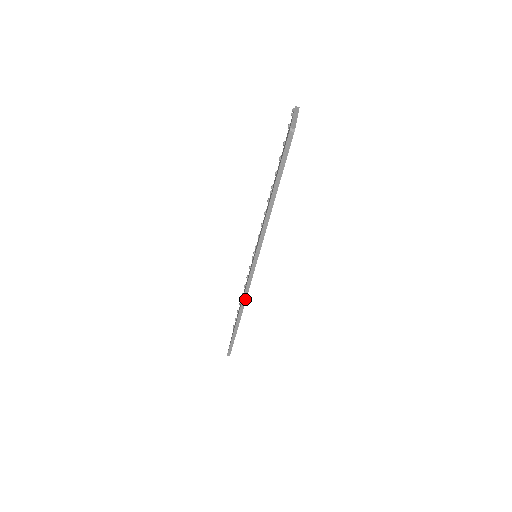
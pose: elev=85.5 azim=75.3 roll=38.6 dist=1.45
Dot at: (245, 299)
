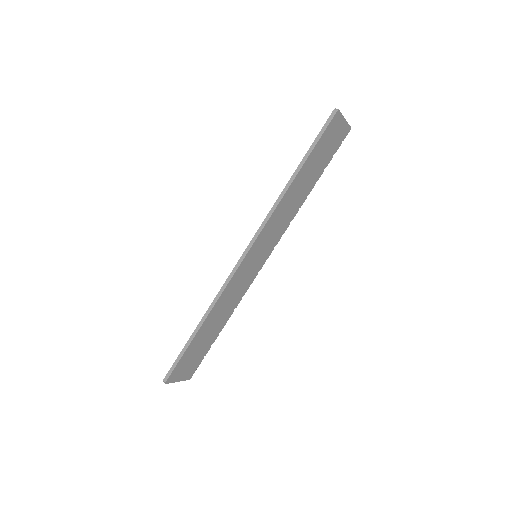
Dot at: (222, 291)
